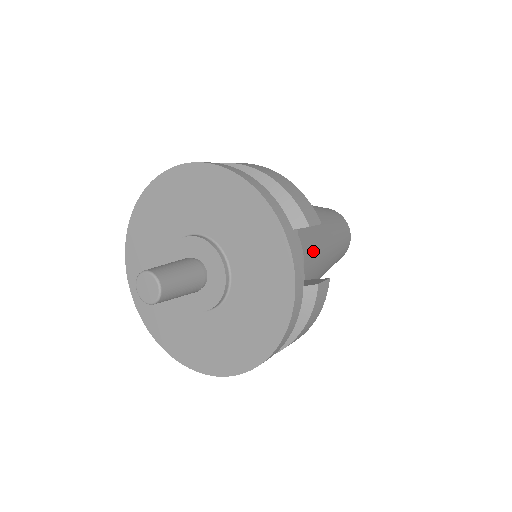
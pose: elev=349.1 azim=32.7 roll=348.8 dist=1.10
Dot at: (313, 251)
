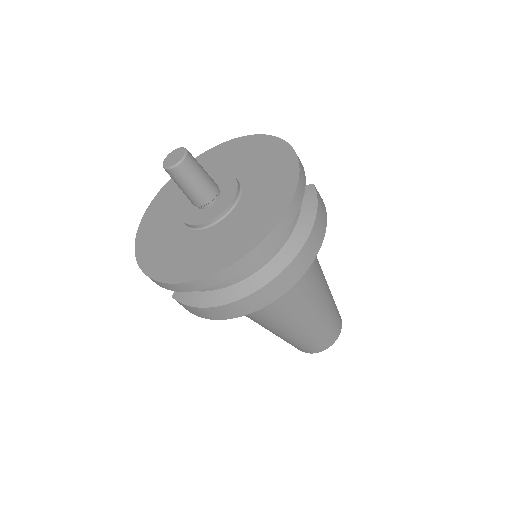
Dot at: occluded
